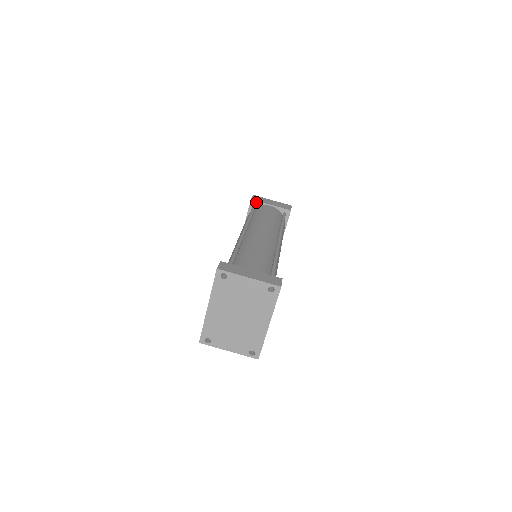
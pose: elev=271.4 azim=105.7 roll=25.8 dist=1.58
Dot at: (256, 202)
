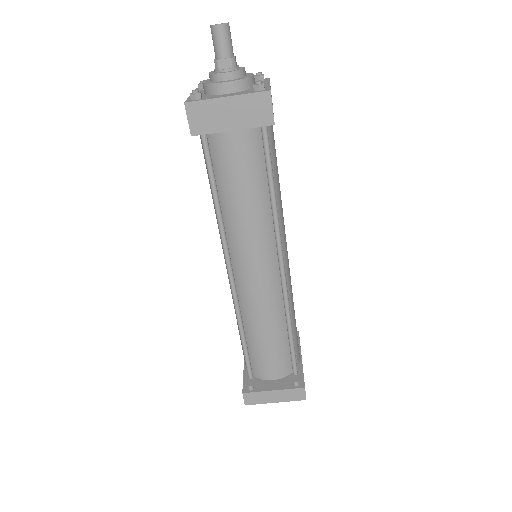
Dot at: (203, 134)
